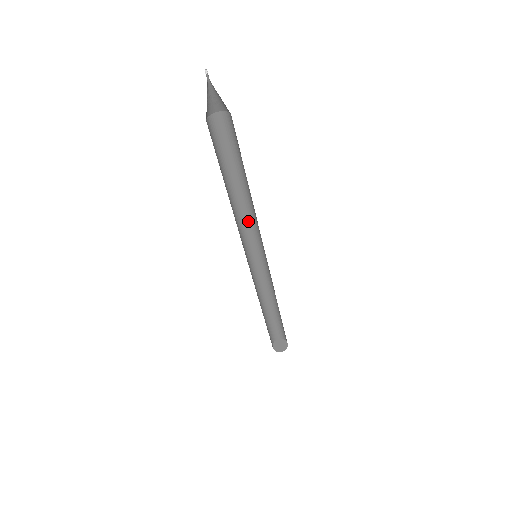
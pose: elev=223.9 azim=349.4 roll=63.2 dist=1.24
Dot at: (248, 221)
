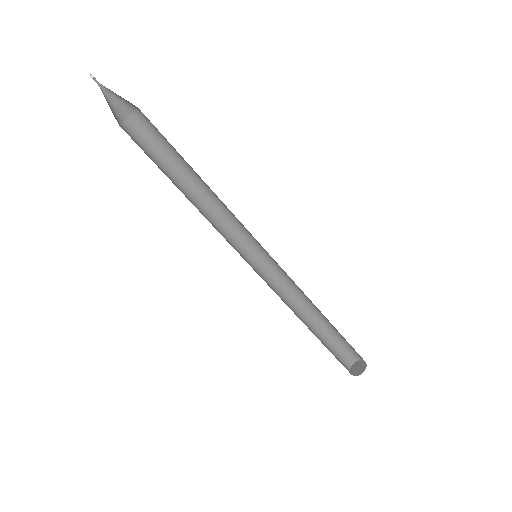
Dot at: (222, 226)
